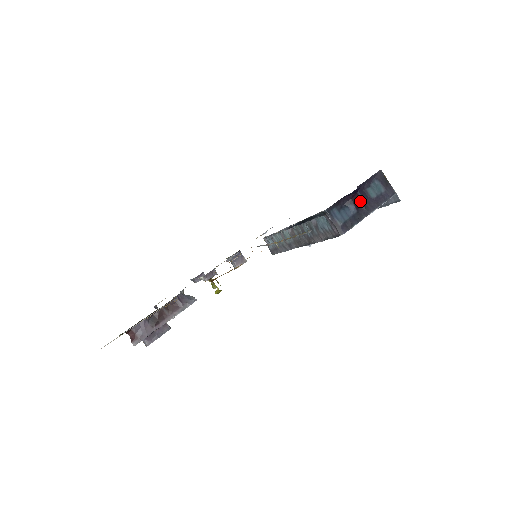
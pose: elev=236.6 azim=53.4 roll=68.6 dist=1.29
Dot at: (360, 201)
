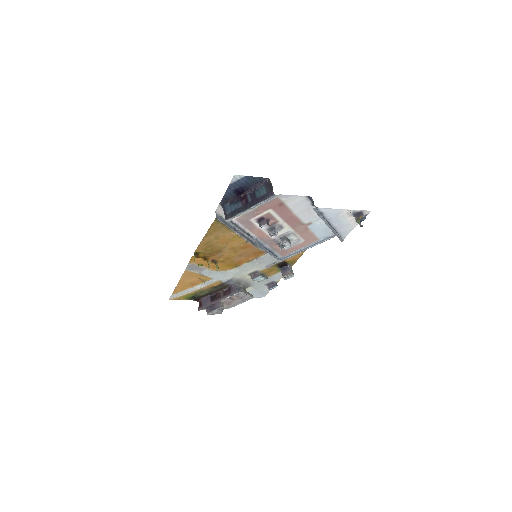
Dot at: (247, 199)
